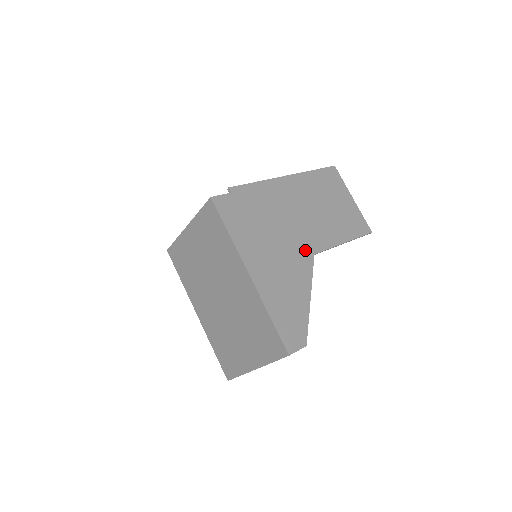
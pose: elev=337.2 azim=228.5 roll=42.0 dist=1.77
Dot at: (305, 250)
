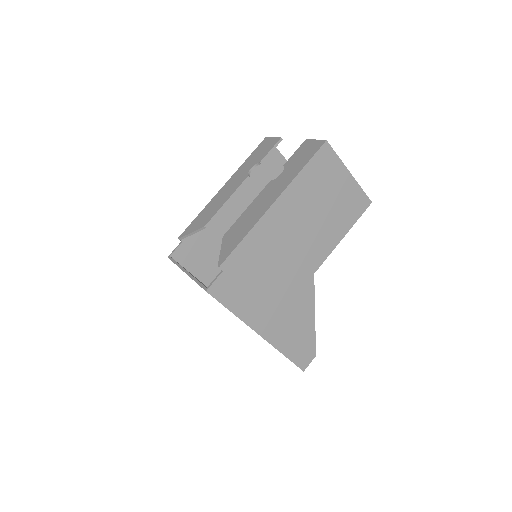
Dot at: (305, 276)
